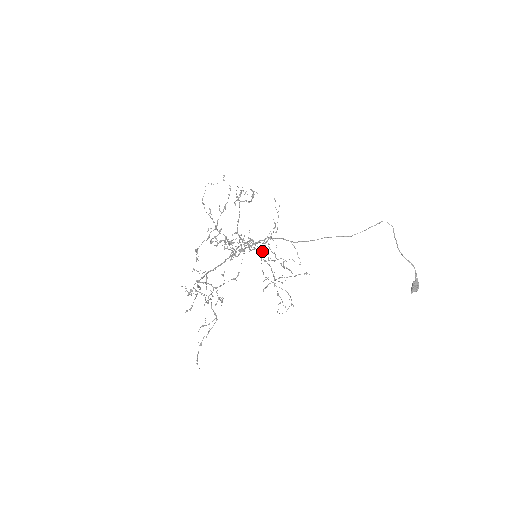
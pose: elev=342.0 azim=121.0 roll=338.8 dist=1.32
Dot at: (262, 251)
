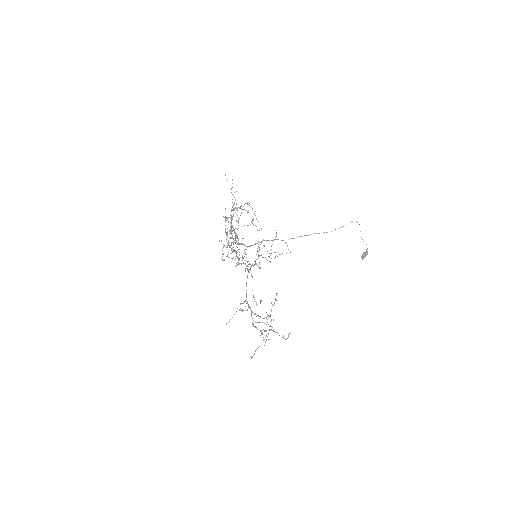
Dot at: (237, 234)
